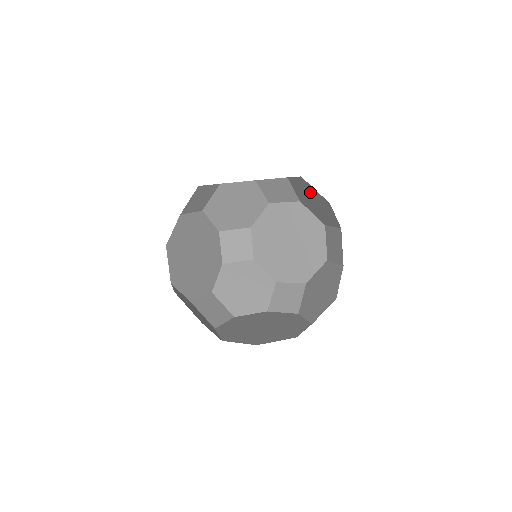
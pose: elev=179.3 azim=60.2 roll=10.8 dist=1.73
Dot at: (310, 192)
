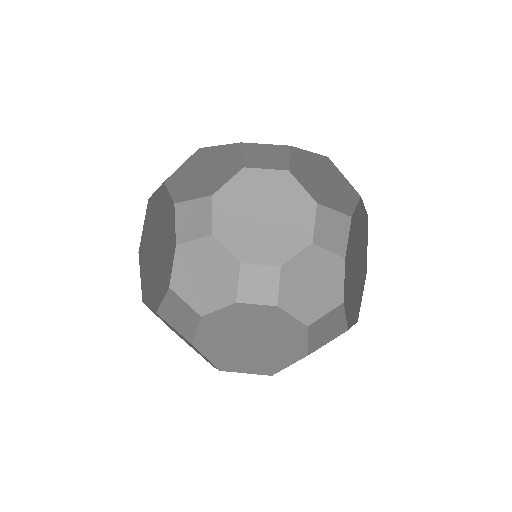
Dot at: occluded
